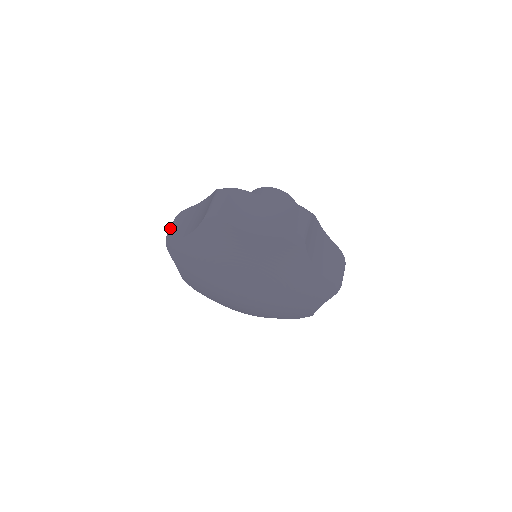
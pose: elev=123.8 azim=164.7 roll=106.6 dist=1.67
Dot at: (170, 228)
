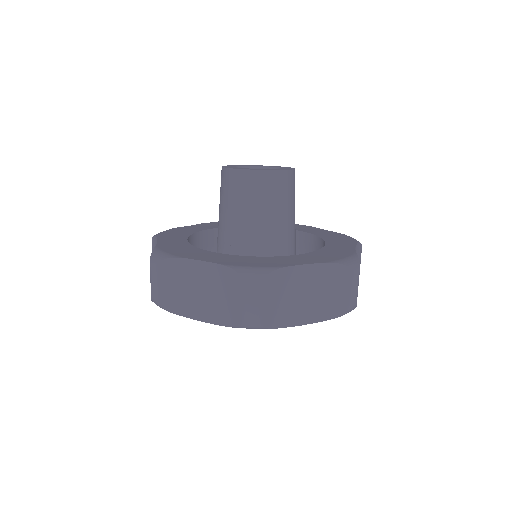
Dot at: occluded
